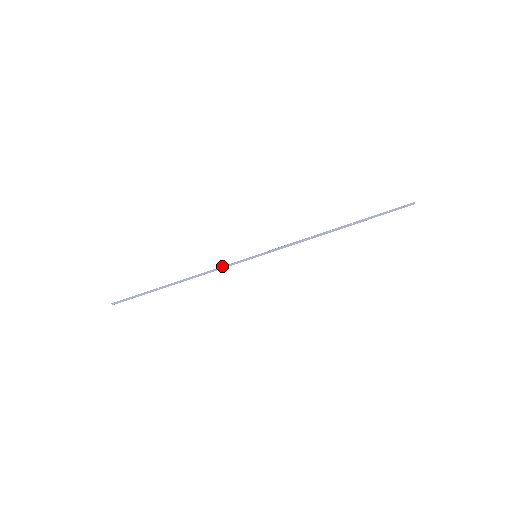
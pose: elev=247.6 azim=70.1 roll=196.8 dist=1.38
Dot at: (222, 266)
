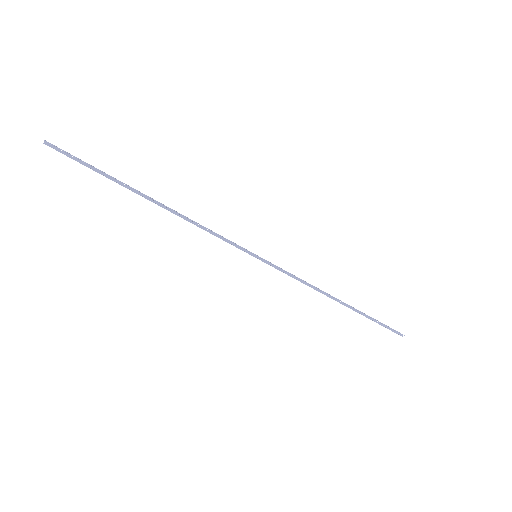
Dot at: occluded
